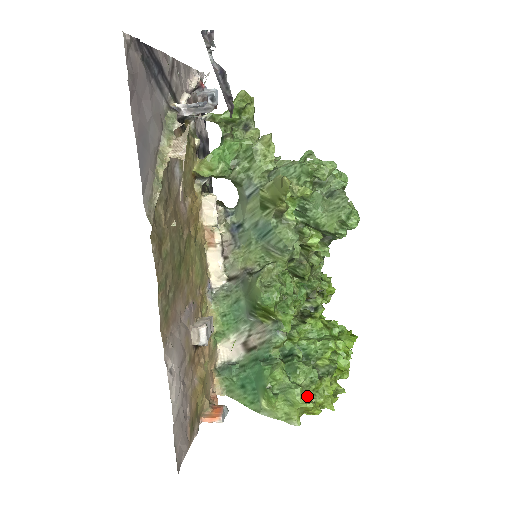
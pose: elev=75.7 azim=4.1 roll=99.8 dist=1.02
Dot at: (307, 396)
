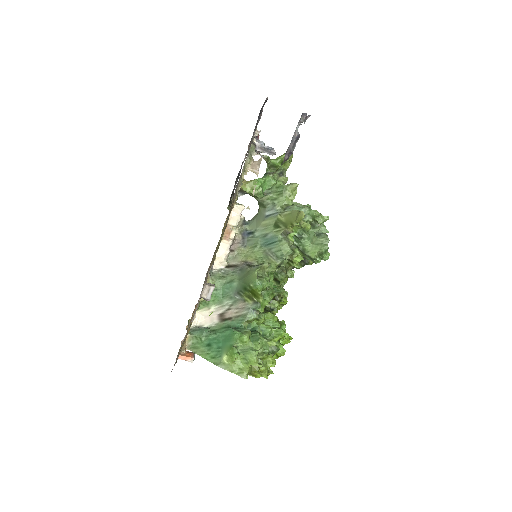
Dot at: (259, 360)
